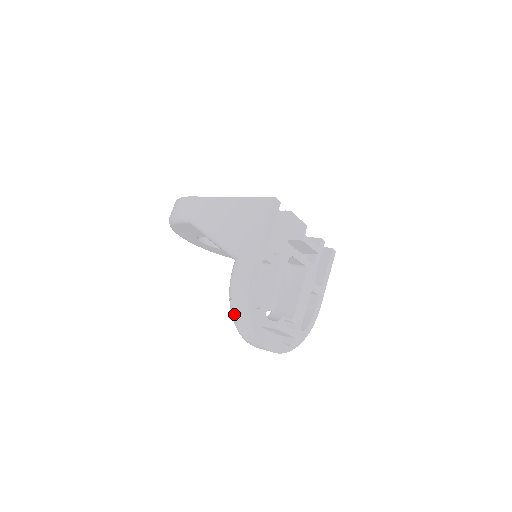
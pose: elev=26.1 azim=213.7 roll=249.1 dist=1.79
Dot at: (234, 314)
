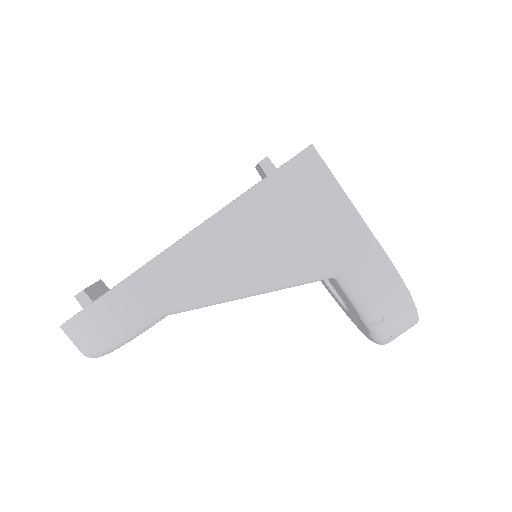
Dot at: (389, 333)
